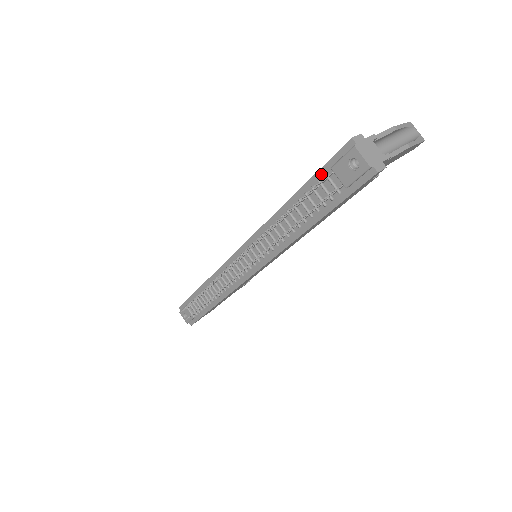
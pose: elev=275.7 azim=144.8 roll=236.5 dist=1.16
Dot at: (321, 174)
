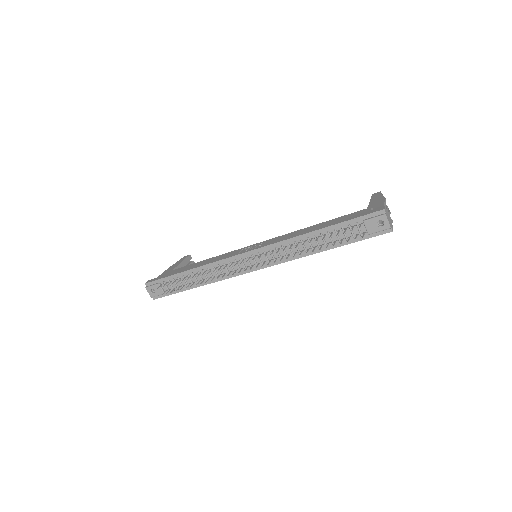
Dot at: (353, 222)
